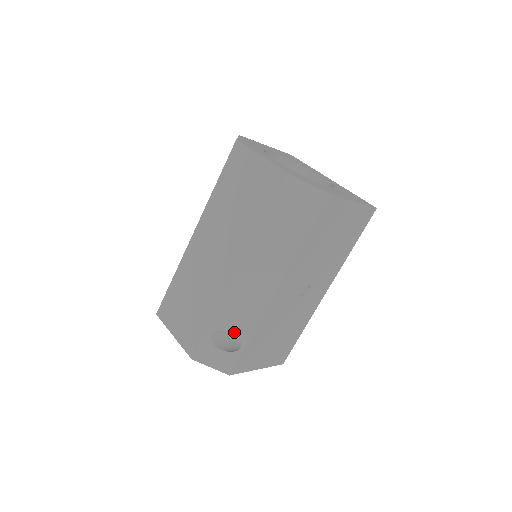
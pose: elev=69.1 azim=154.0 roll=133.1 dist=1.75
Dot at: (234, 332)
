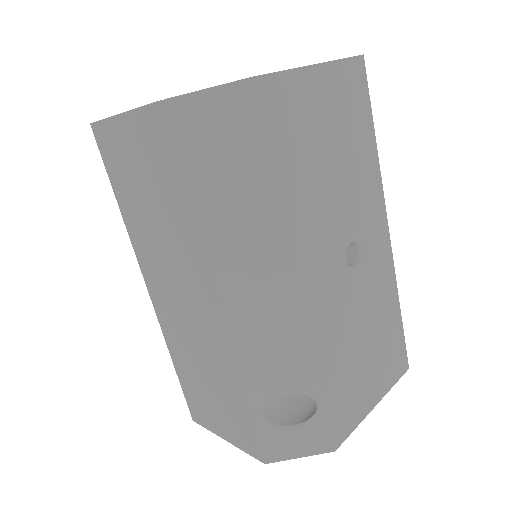
Dot at: (290, 390)
